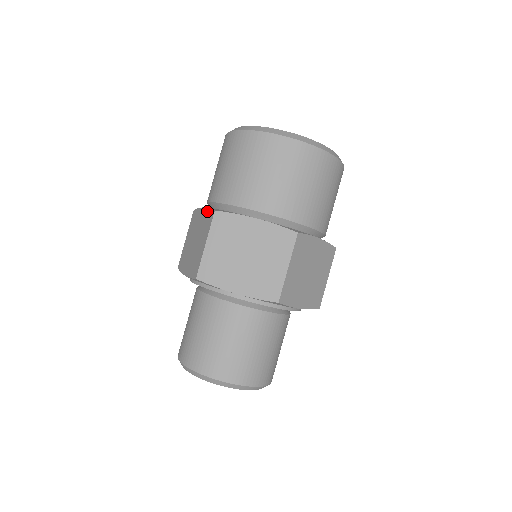
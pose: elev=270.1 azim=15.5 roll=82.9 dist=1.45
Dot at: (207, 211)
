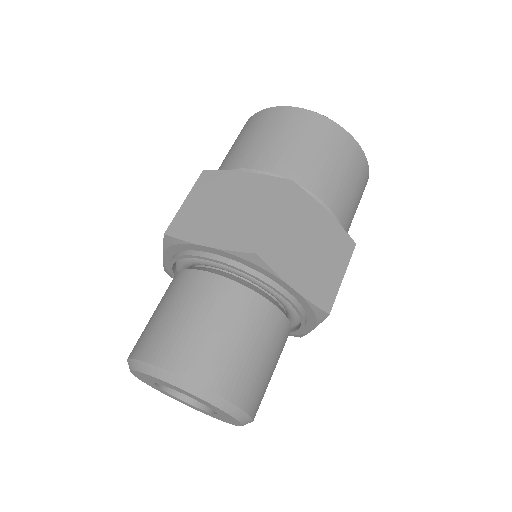
Dot at: occluded
